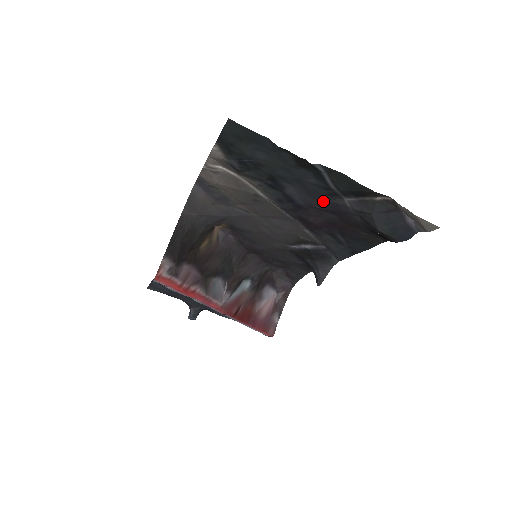
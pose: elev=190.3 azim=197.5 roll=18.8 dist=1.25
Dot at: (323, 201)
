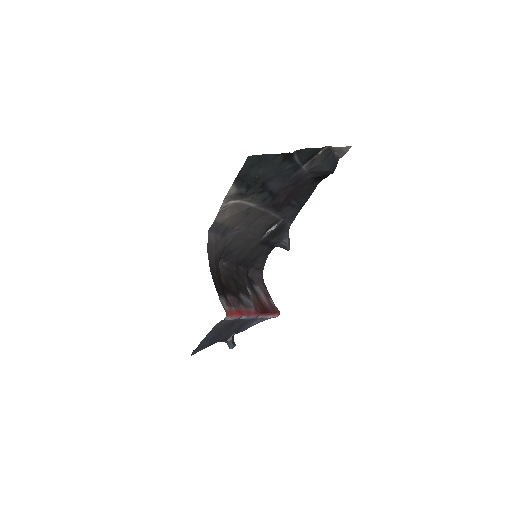
Dot at: (290, 179)
